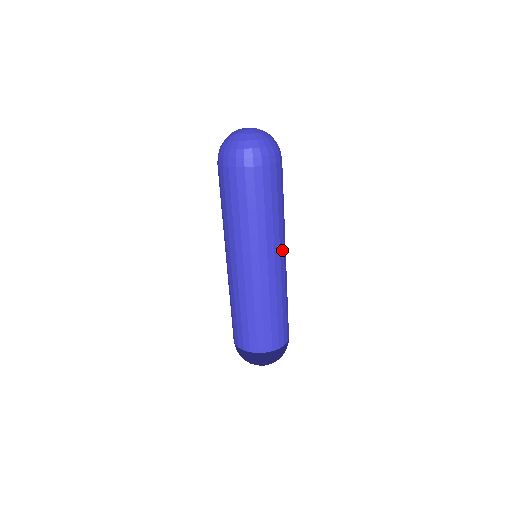
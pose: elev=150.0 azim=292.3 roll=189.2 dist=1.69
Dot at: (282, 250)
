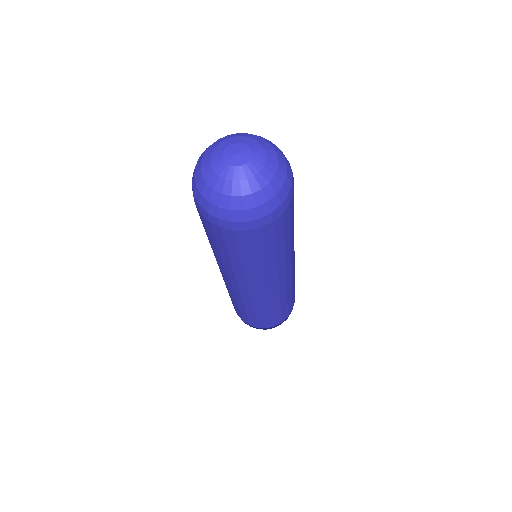
Dot at: (274, 281)
